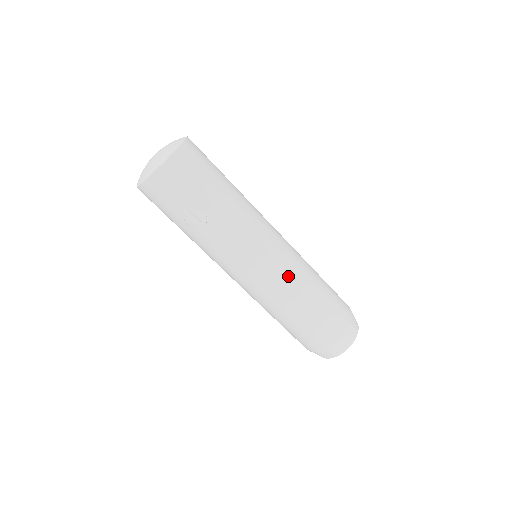
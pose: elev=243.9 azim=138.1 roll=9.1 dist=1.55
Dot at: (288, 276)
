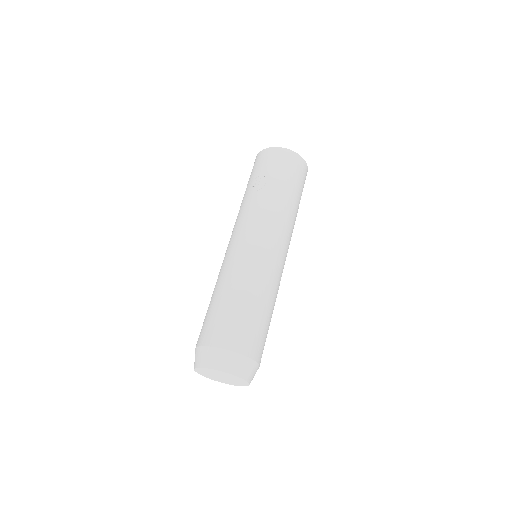
Dot at: (255, 265)
